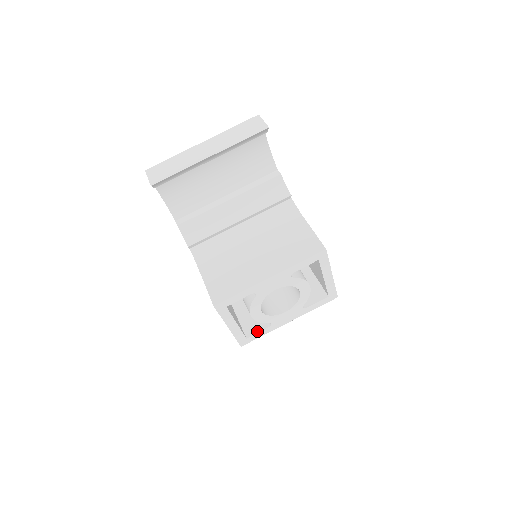
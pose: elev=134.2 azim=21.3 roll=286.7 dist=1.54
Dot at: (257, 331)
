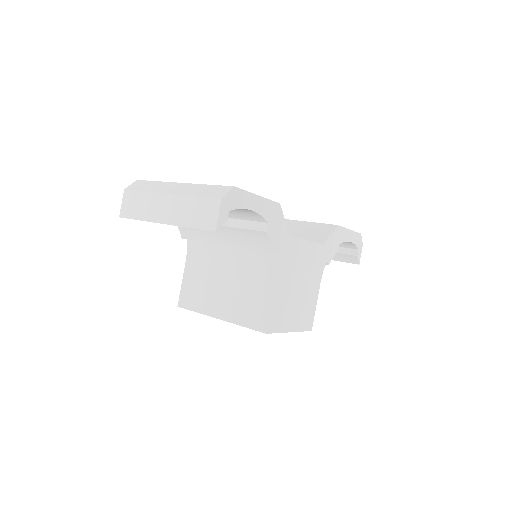
Dot at: occluded
